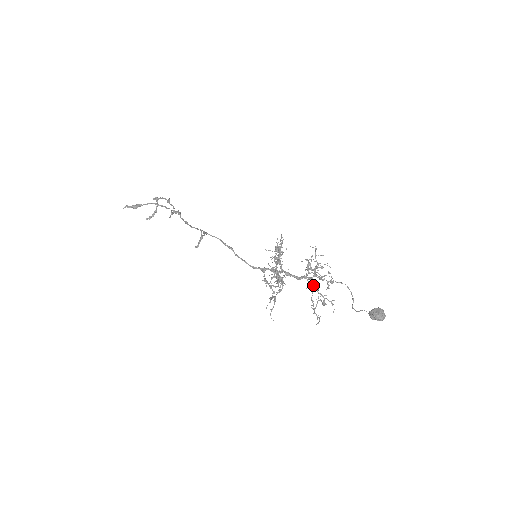
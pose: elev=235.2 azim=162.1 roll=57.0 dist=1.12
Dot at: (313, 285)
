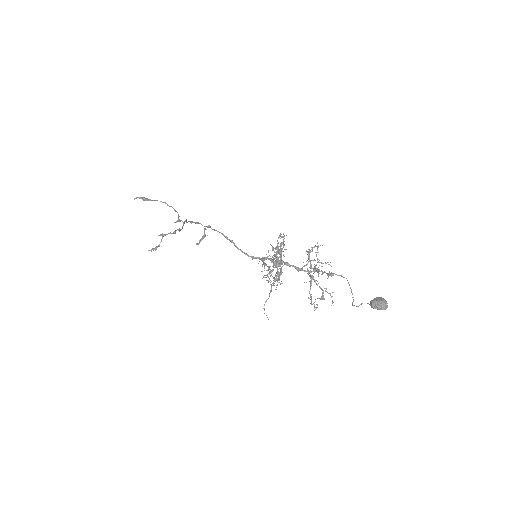
Dot at: (312, 277)
